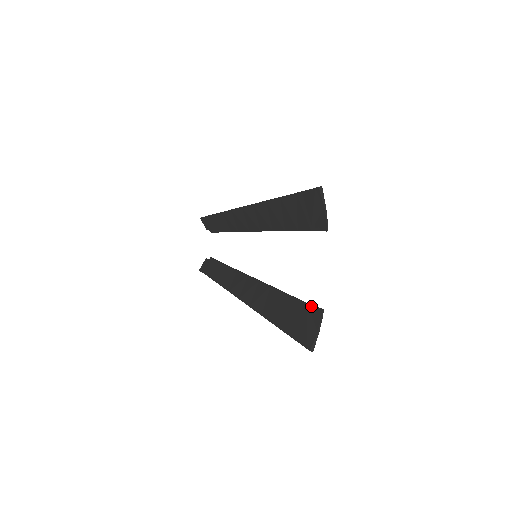
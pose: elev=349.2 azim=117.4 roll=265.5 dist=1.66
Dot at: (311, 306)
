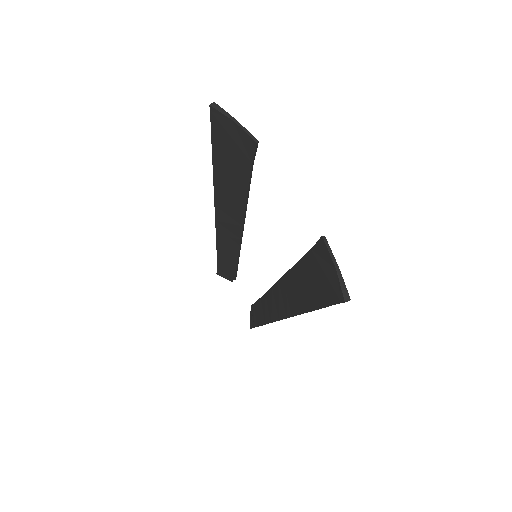
Dot at: (314, 247)
